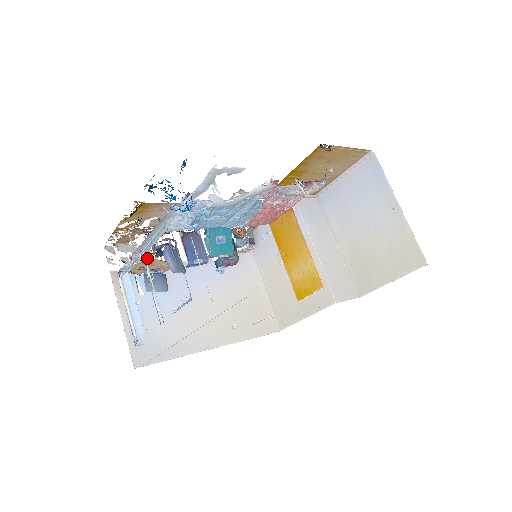
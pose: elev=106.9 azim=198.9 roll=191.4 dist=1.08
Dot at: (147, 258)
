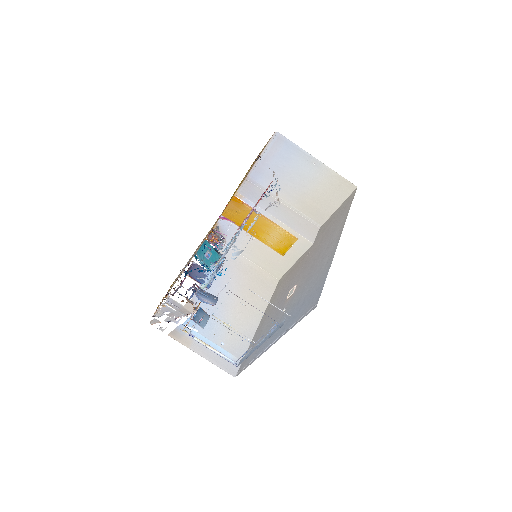
Dot at: occluded
